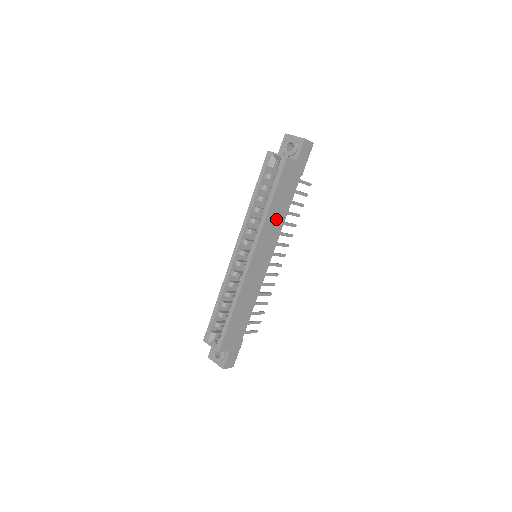
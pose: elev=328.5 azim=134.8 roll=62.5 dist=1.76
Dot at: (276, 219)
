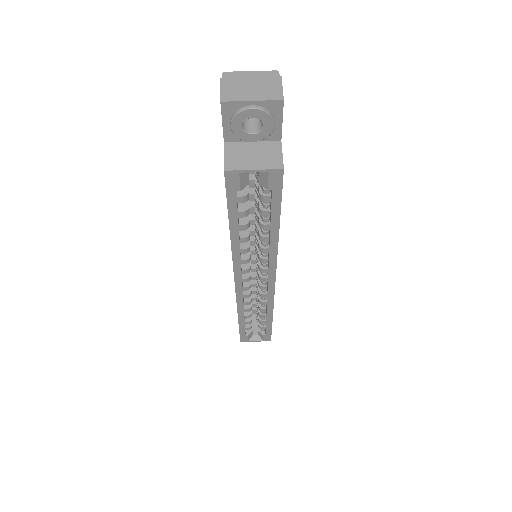
Dot at: occluded
